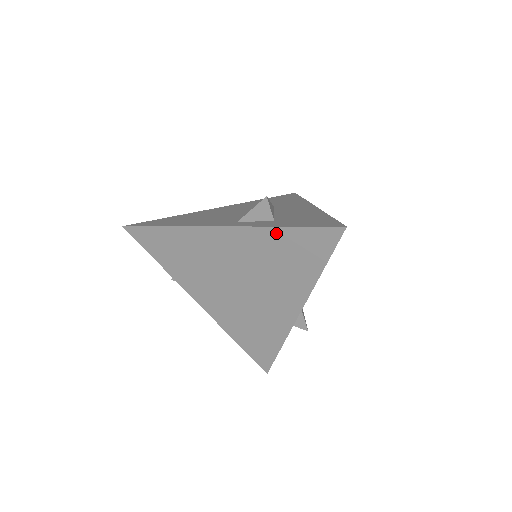
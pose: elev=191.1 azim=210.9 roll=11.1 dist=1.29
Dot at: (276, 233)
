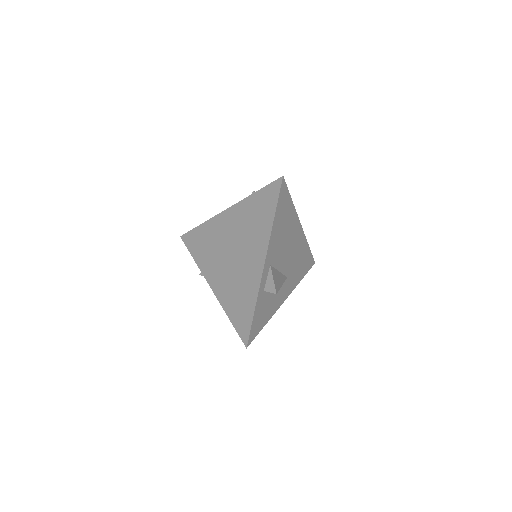
Dot at: (251, 200)
